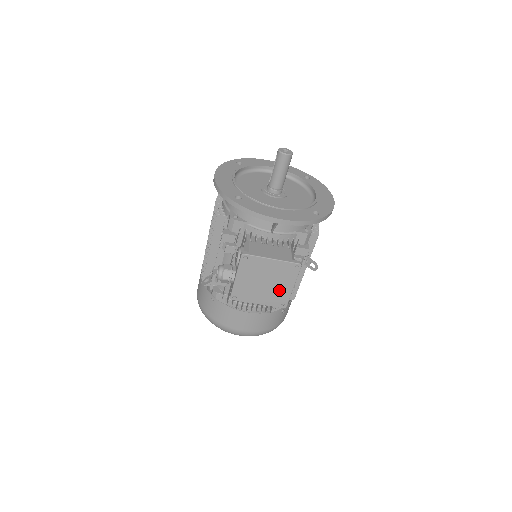
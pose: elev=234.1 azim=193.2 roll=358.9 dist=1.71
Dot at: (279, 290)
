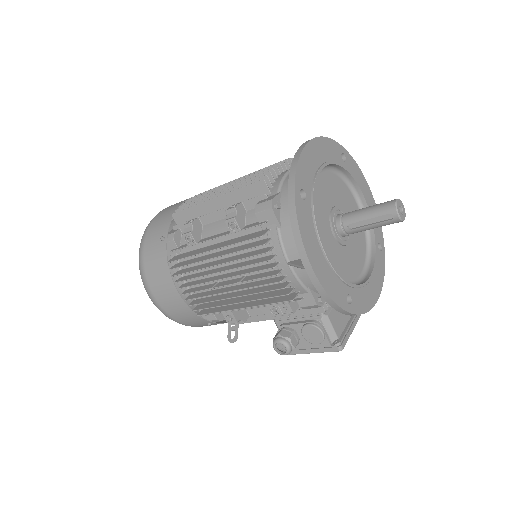
Dot at: occluded
